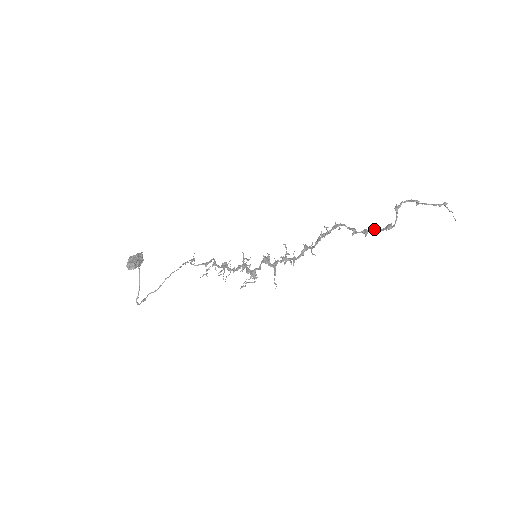
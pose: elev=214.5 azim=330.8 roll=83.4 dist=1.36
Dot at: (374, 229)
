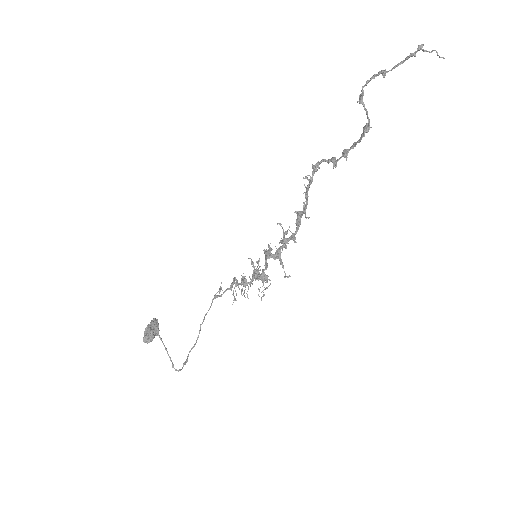
Dot at: occluded
